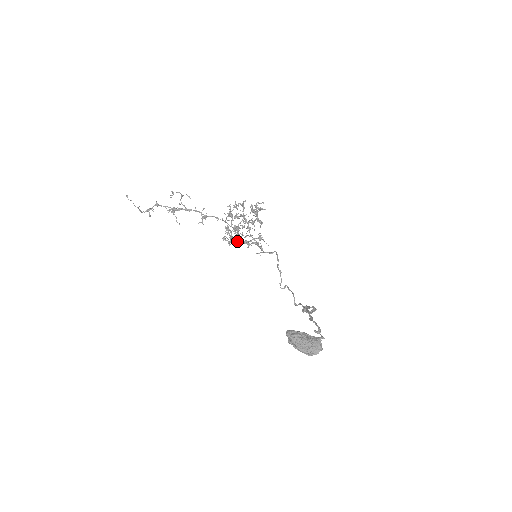
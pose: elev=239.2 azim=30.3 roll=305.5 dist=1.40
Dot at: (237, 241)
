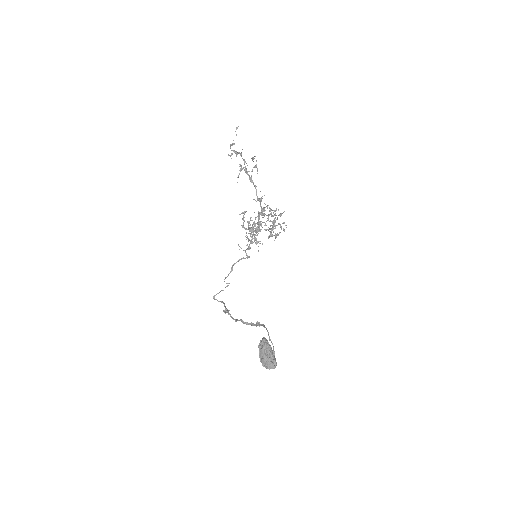
Dot at: (251, 232)
